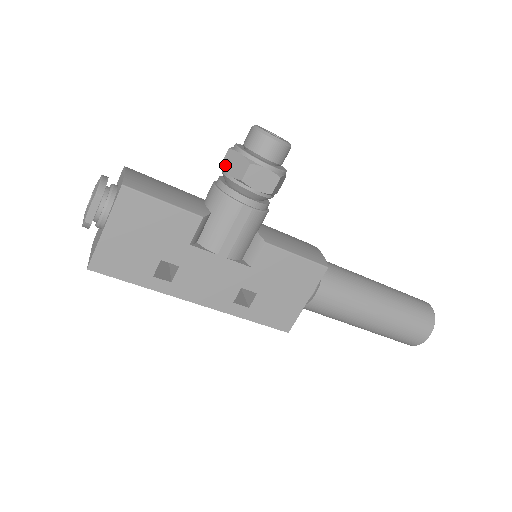
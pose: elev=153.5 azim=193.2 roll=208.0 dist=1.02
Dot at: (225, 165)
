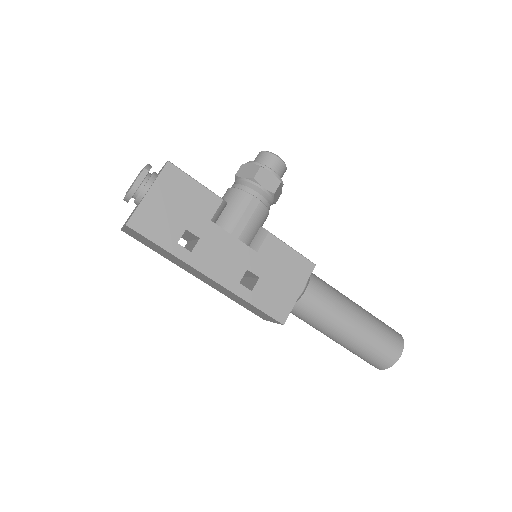
Dot at: (239, 173)
